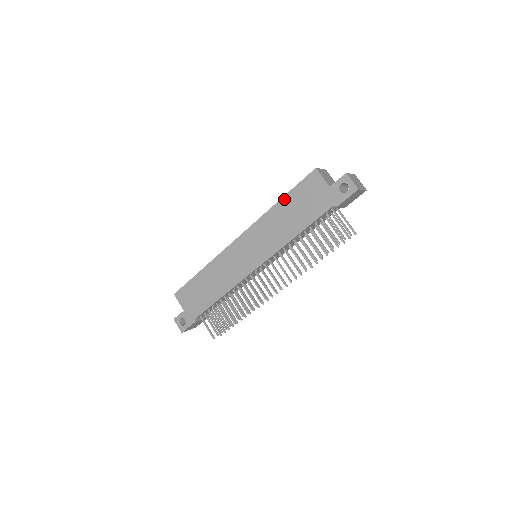
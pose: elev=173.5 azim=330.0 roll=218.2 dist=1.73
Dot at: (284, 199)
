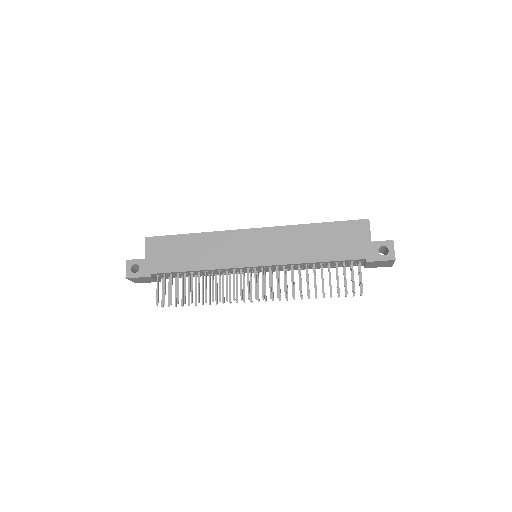
Dot at: (323, 225)
